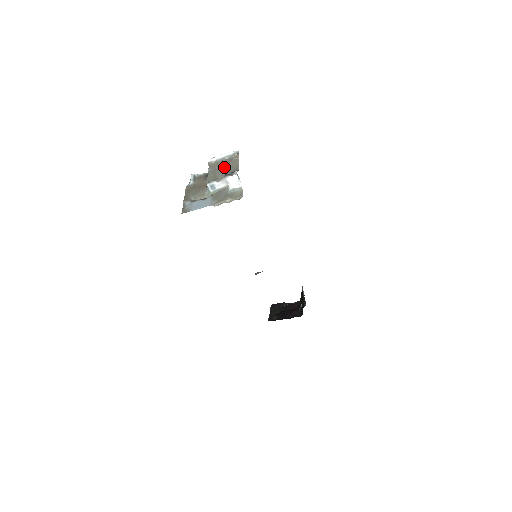
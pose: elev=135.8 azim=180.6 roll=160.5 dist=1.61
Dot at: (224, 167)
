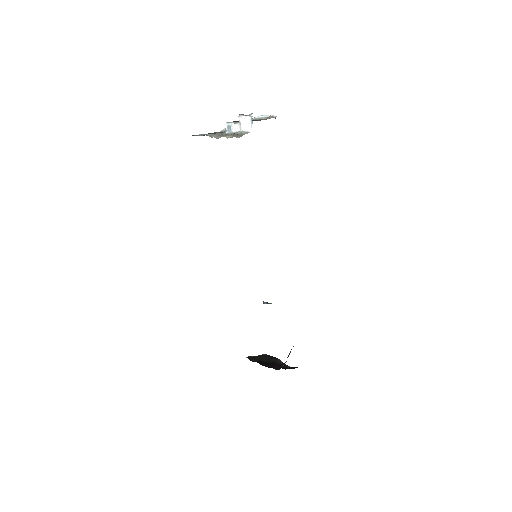
Dot at: (253, 120)
